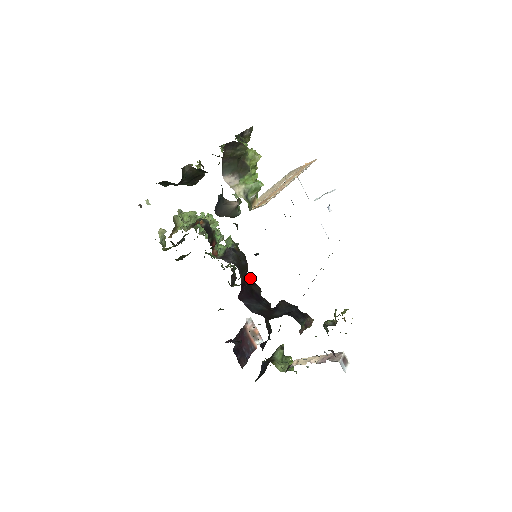
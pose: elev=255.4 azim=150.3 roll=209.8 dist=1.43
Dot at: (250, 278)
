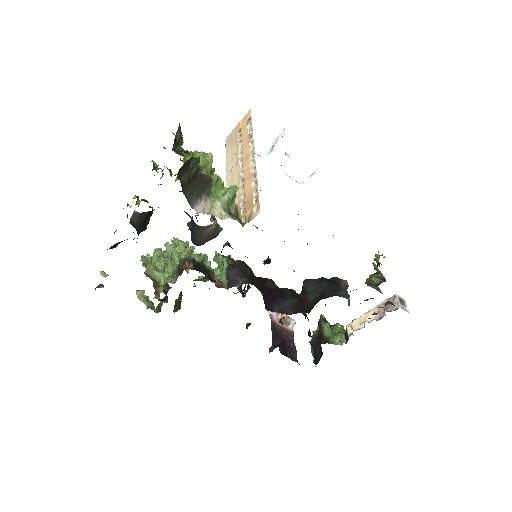
Dot at: (255, 276)
